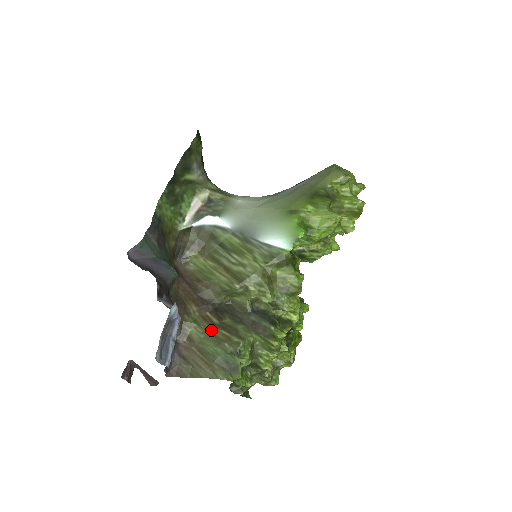
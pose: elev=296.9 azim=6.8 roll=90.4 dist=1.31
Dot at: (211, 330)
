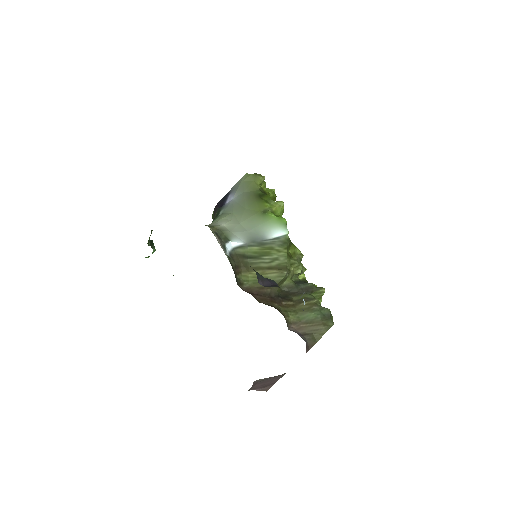
Dot at: (297, 309)
